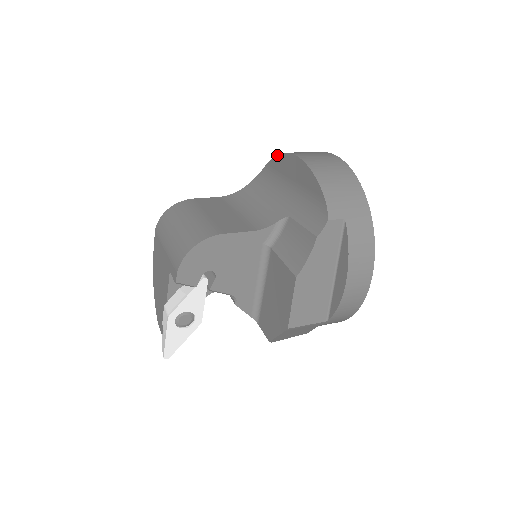
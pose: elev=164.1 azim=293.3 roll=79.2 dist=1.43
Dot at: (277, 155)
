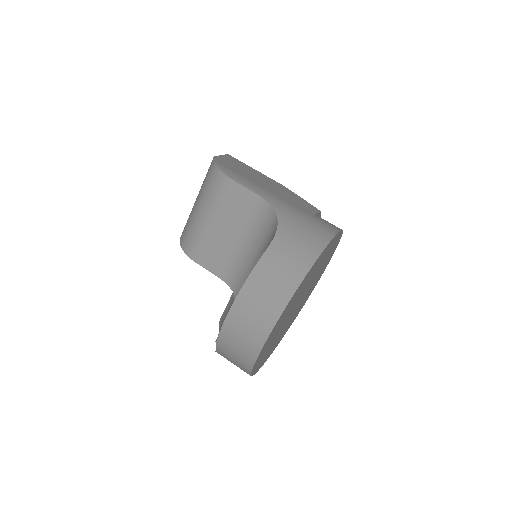
Dot at: (250, 273)
